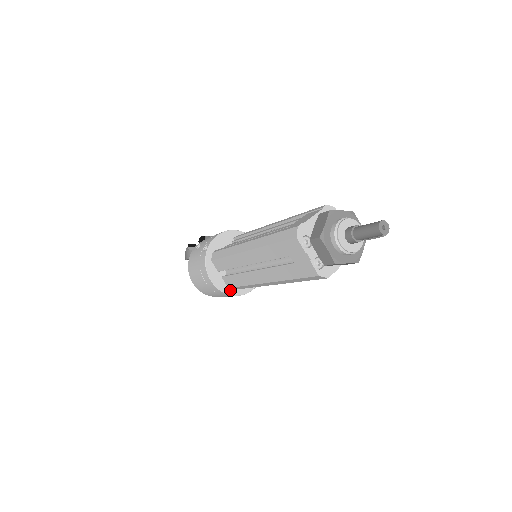
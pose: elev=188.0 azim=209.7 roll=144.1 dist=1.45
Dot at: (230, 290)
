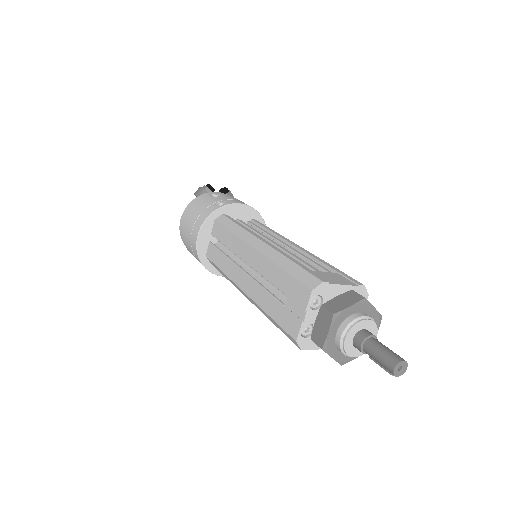
Dot at: (206, 259)
